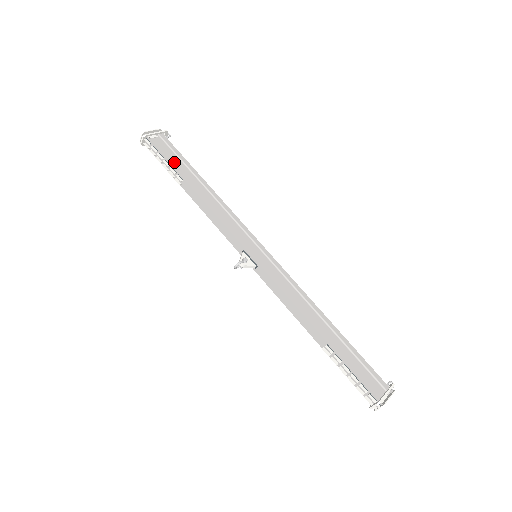
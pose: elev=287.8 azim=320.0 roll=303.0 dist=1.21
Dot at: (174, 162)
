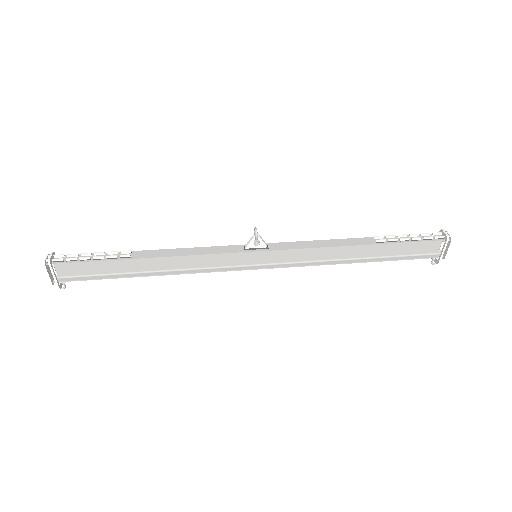
Dot at: (101, 266)
